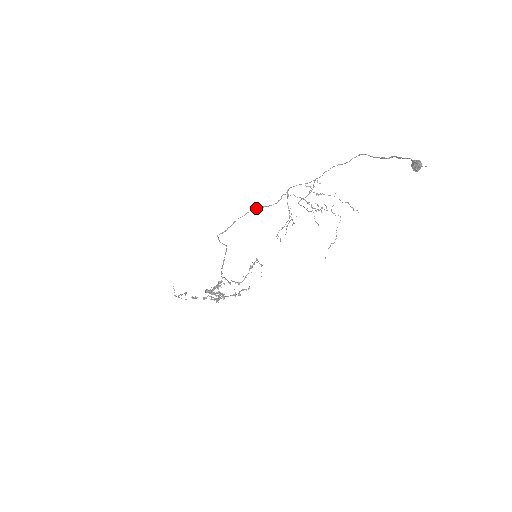
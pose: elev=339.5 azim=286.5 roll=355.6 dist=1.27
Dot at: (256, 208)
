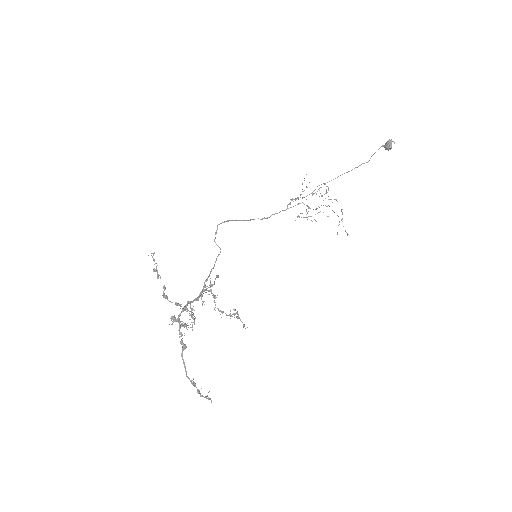
Dot at: (258, 218)
